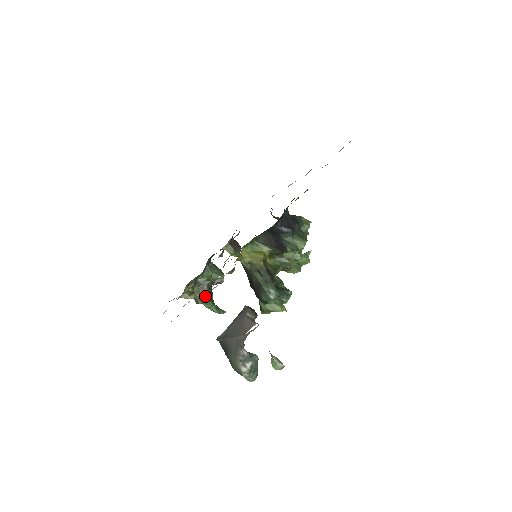
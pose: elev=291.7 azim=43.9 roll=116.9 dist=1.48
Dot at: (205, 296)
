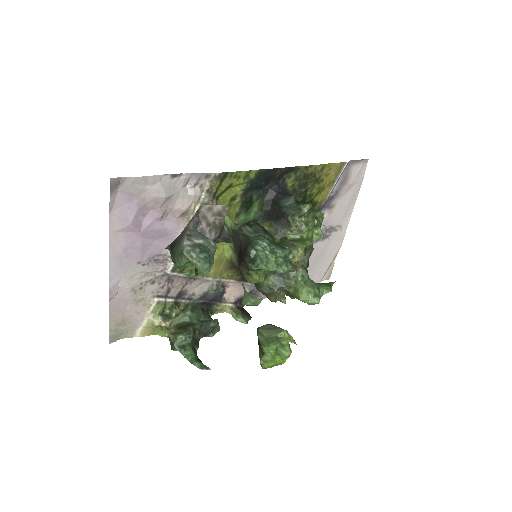
Dot at: (186, 339)
